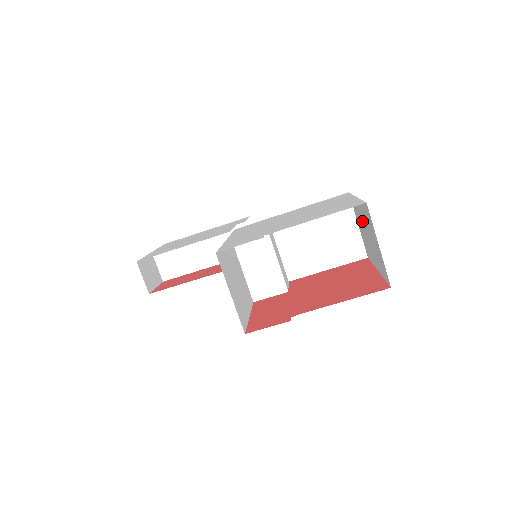
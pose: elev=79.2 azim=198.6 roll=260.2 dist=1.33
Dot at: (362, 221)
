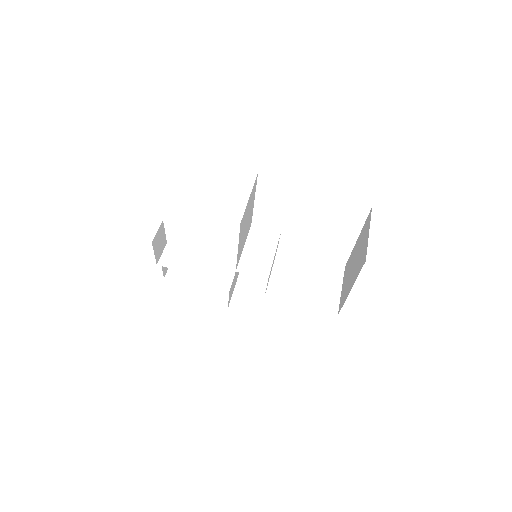
Dot at: (353, 260)
